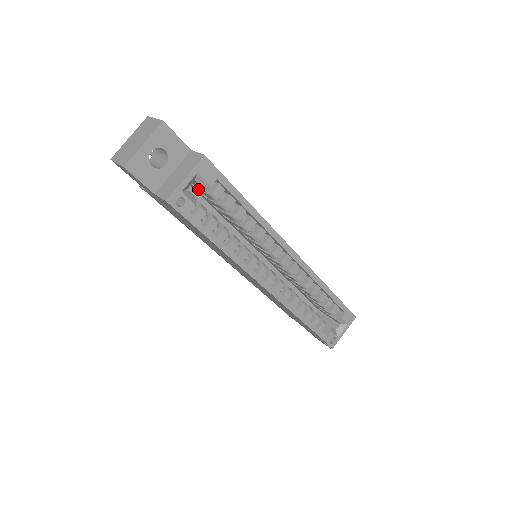
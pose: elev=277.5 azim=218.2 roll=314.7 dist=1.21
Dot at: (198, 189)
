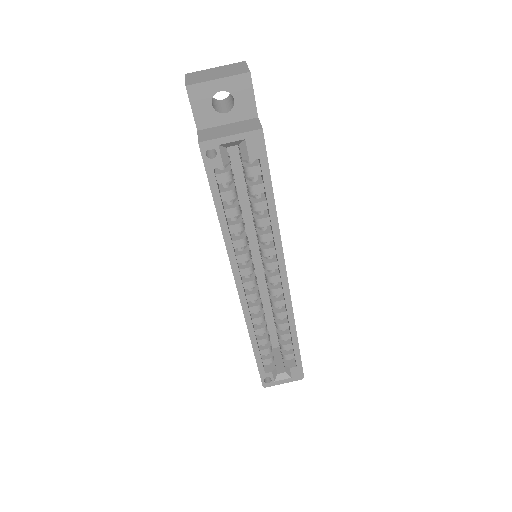
Dot at: (240, 156)
